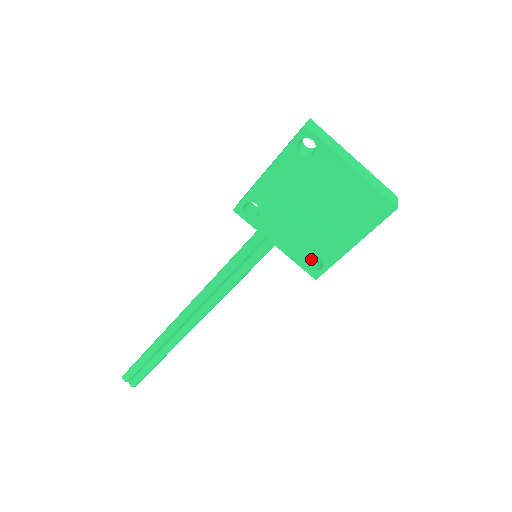
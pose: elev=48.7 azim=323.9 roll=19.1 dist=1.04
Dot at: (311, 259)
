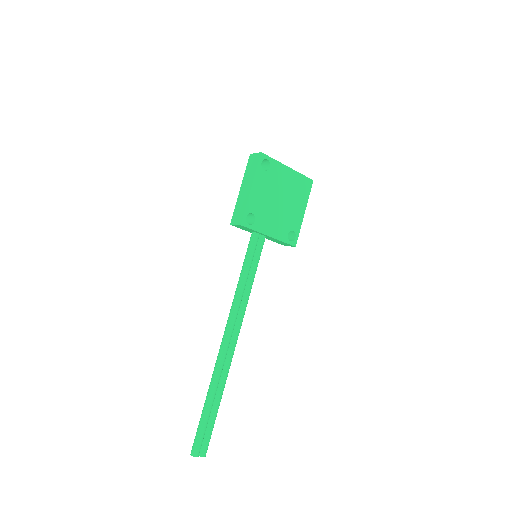
Dot at: occluded
